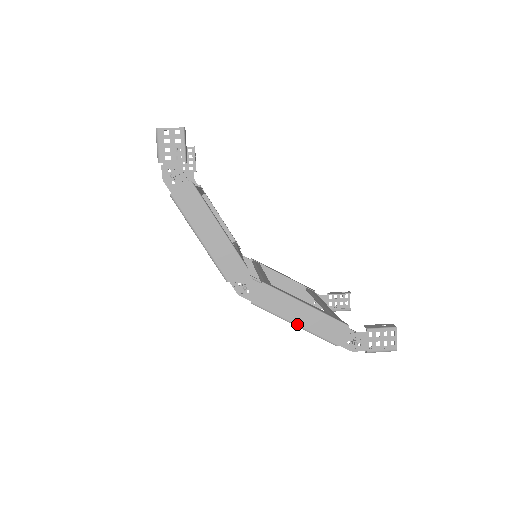
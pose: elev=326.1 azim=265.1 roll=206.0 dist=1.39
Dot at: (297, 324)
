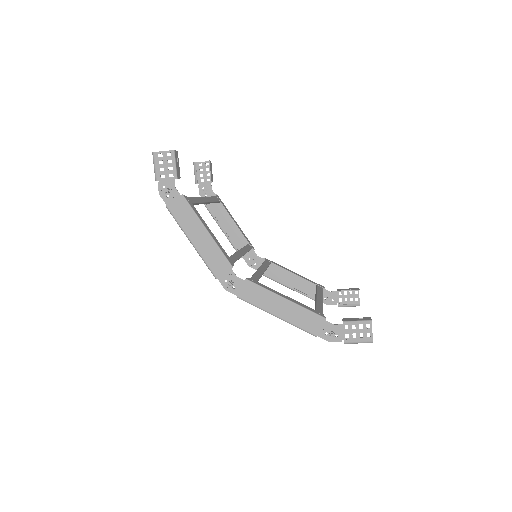
Dot at: (278, 316)
